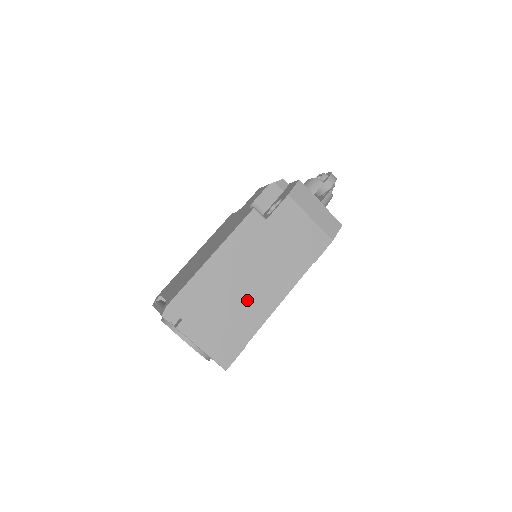
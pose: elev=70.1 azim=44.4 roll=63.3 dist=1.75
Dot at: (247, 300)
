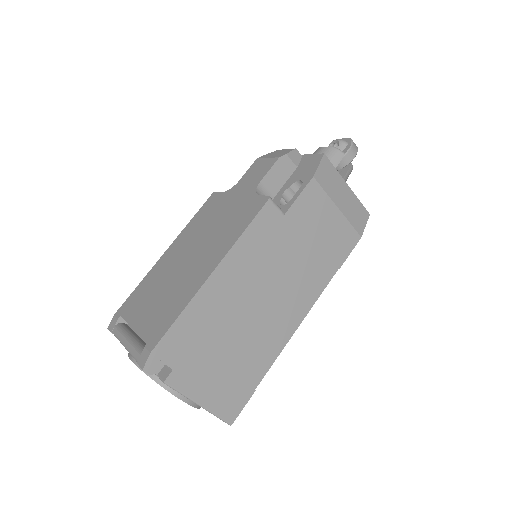
Dot at: (258, 329)
